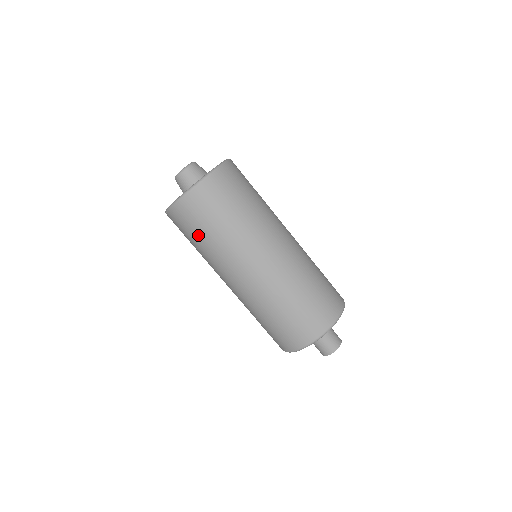
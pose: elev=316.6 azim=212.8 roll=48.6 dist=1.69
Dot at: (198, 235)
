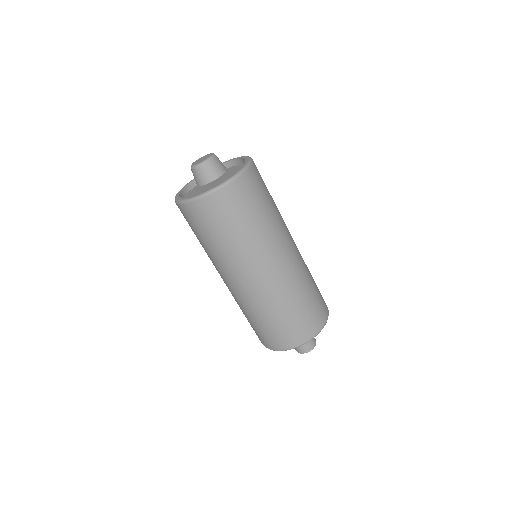
Dot at: (196, 235)
